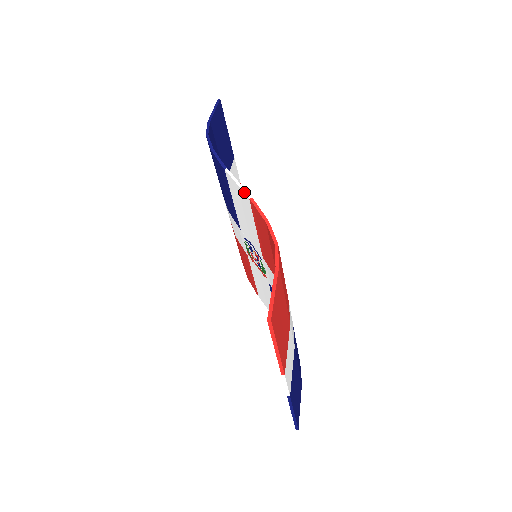
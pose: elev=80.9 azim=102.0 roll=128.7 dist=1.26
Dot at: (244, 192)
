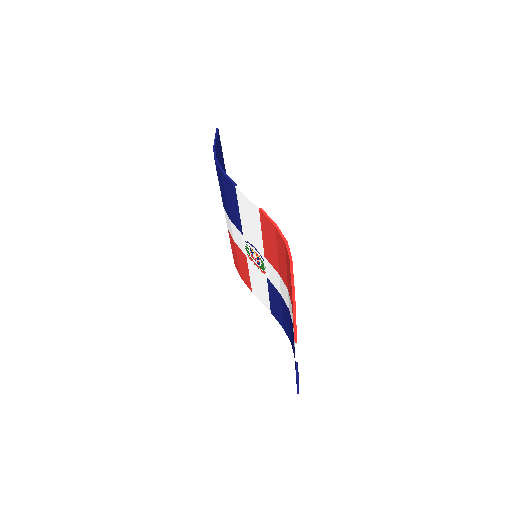
Dot at: (254, 204)
